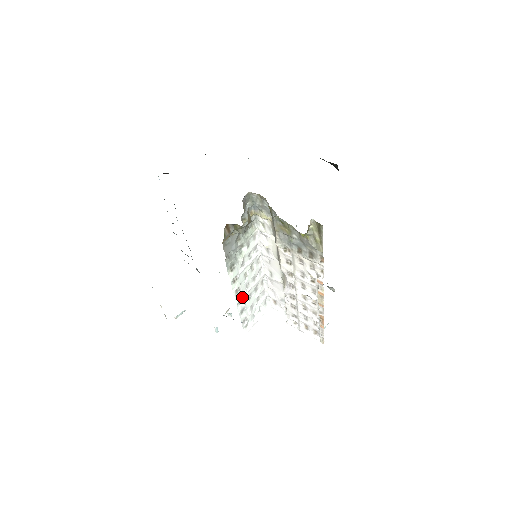
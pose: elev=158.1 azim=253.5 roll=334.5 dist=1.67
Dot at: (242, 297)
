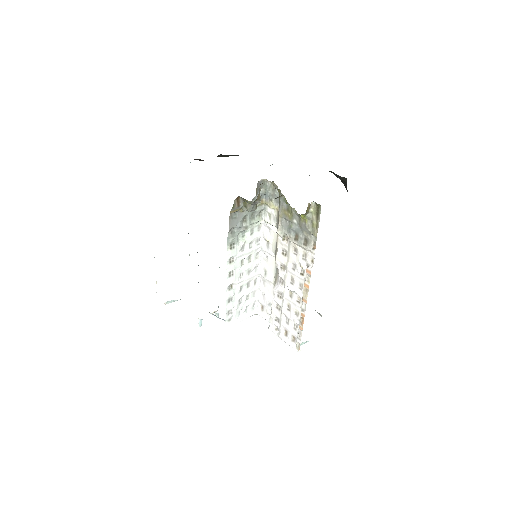
Dot at: (233, 285)
